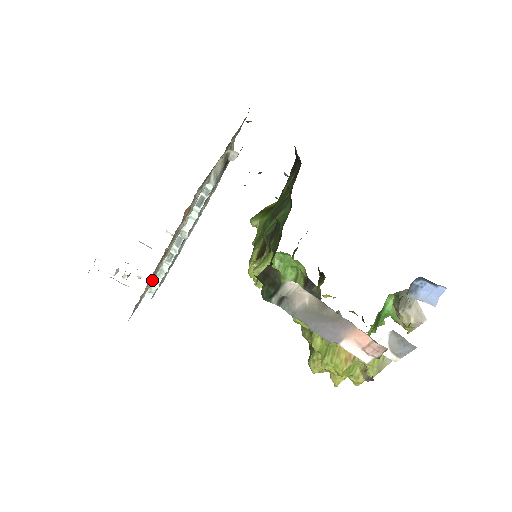
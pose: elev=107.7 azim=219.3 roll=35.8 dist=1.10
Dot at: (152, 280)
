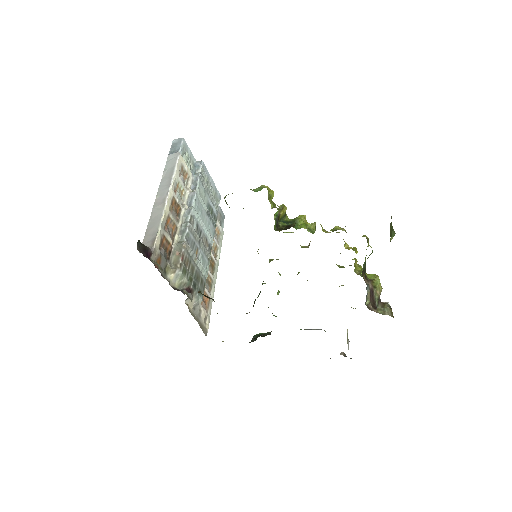
Dot at: occluded
